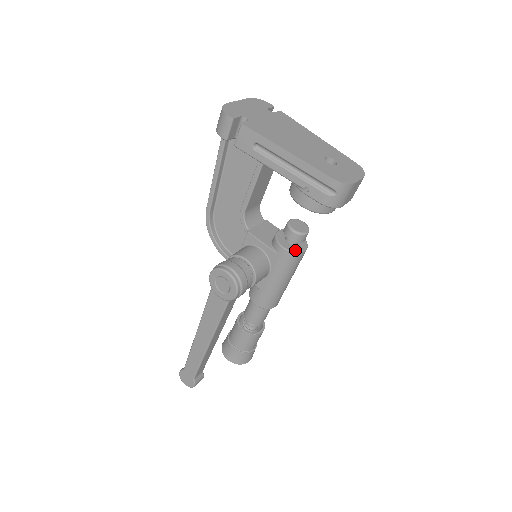
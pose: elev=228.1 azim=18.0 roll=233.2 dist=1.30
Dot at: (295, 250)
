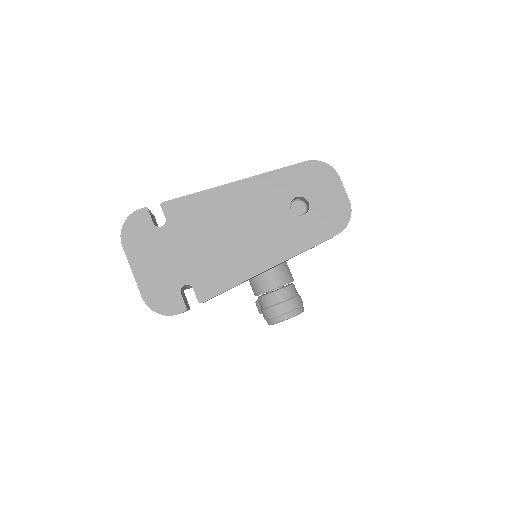
Dot at: occluded
